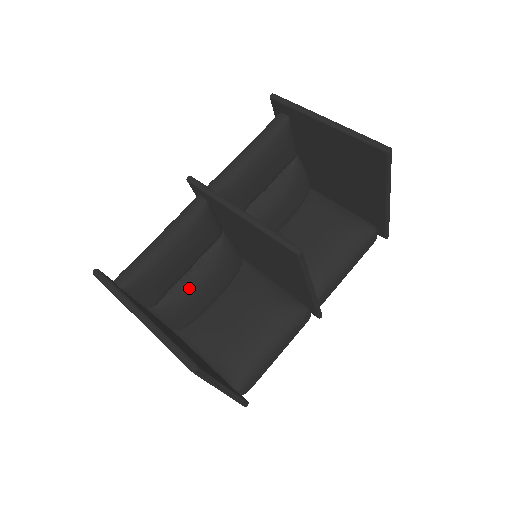
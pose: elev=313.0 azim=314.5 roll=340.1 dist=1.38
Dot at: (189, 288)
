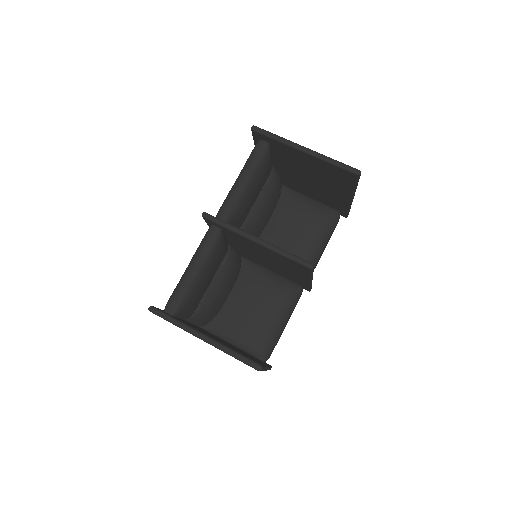
Dot at: (212, 295)
